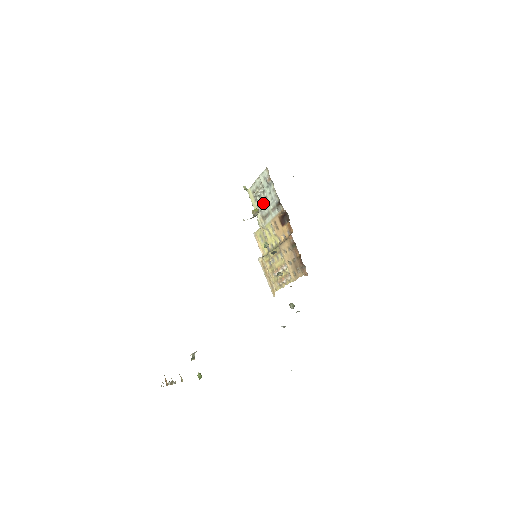
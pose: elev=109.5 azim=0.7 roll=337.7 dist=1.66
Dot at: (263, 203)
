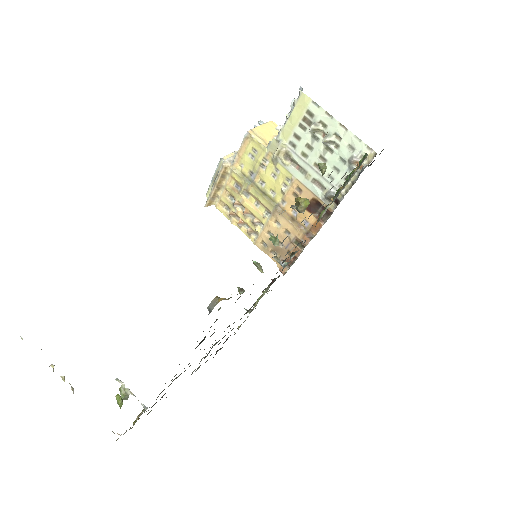
Dot at: (310, 152)
